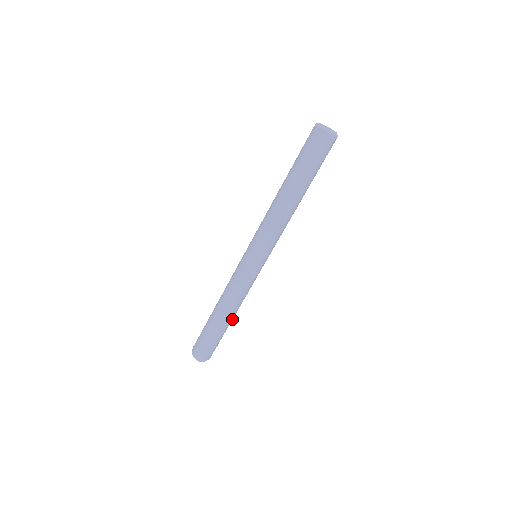
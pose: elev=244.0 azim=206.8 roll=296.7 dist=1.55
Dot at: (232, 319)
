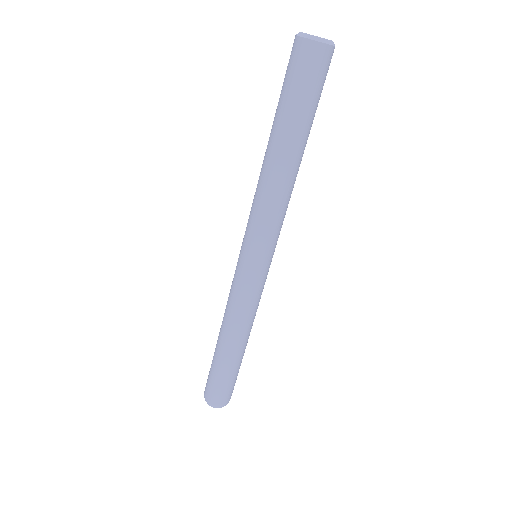
Dot at: (244, 349)
